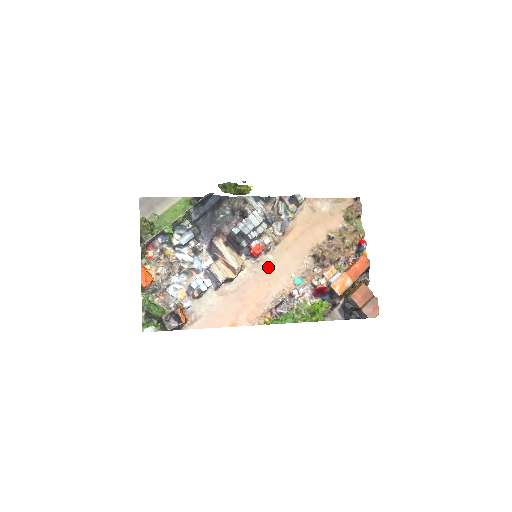
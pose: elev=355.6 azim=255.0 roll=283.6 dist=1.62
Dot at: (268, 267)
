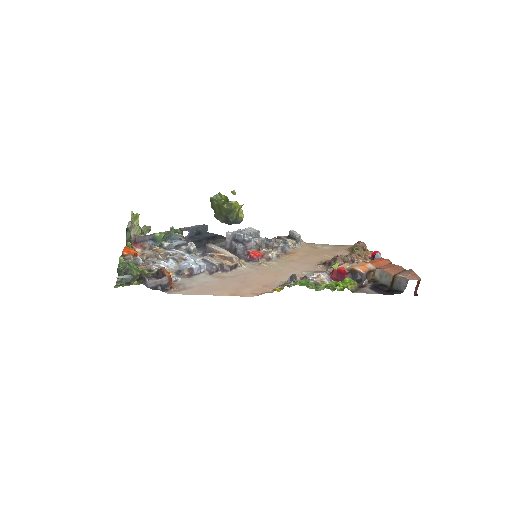
Dot at: (272, 267)
